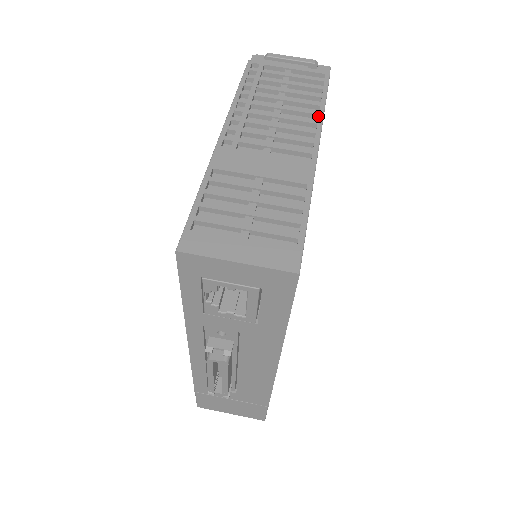
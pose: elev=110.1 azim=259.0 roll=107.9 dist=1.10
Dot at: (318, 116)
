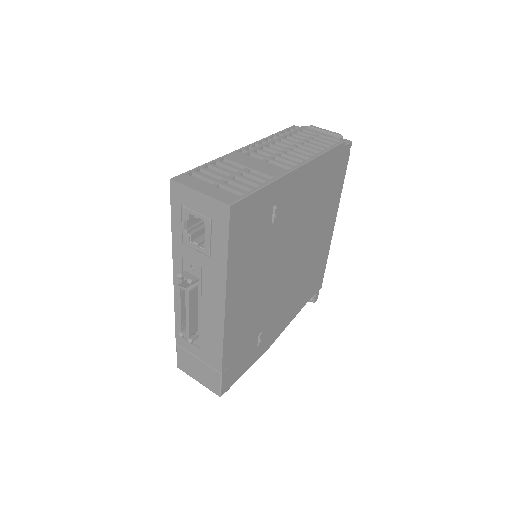
Dot at: (315, 155)
